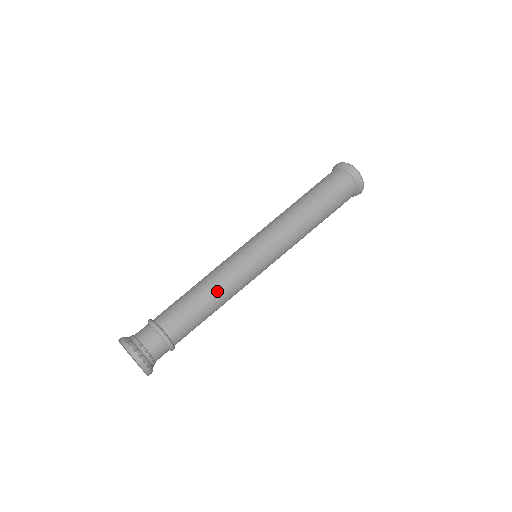
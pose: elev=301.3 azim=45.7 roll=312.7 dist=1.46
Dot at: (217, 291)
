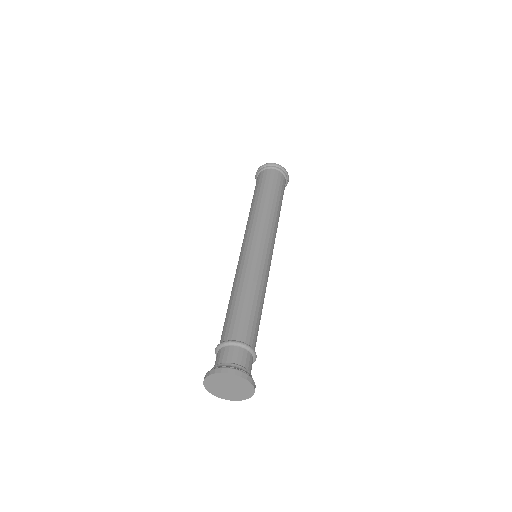
Dot at: (262, 295)
